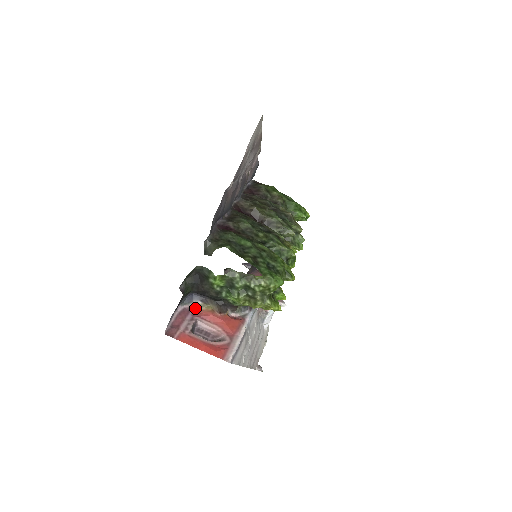
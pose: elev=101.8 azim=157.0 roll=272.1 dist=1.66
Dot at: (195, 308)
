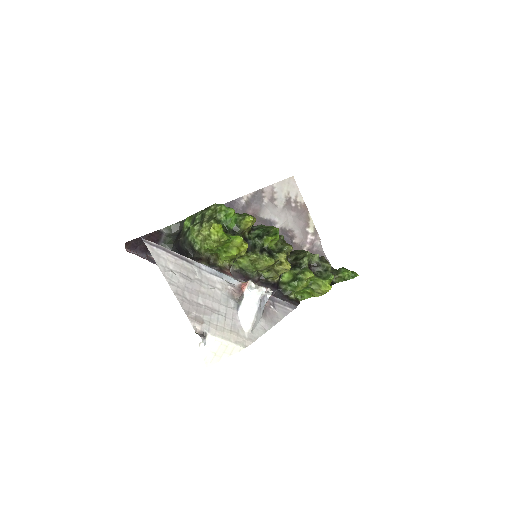
Dot at: occluded
